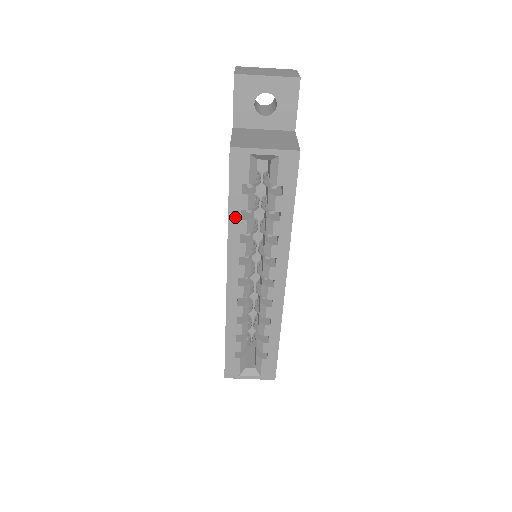
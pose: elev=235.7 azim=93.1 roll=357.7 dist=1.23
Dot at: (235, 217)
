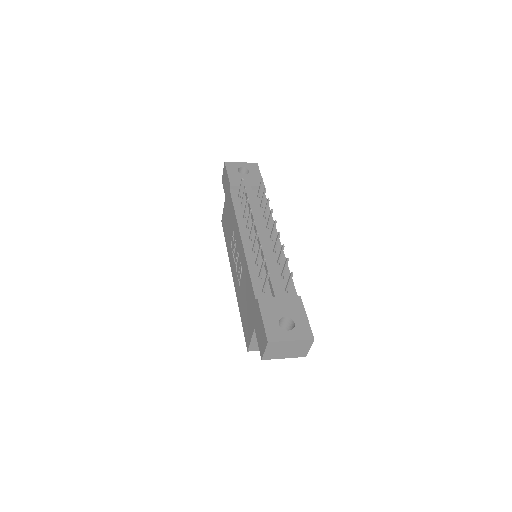
Dot at: occluded
